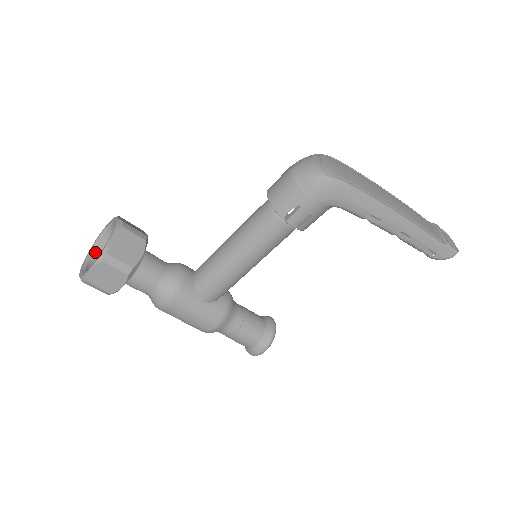
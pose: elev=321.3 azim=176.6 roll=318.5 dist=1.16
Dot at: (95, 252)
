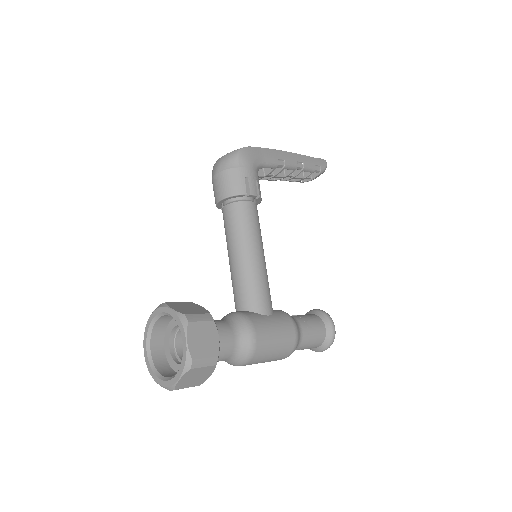
Dot at: (161, 372)
